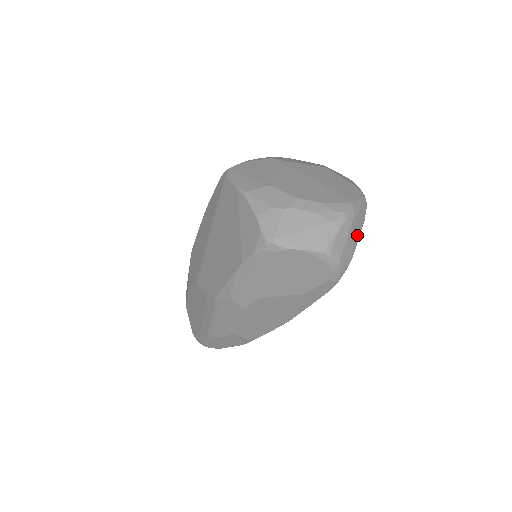
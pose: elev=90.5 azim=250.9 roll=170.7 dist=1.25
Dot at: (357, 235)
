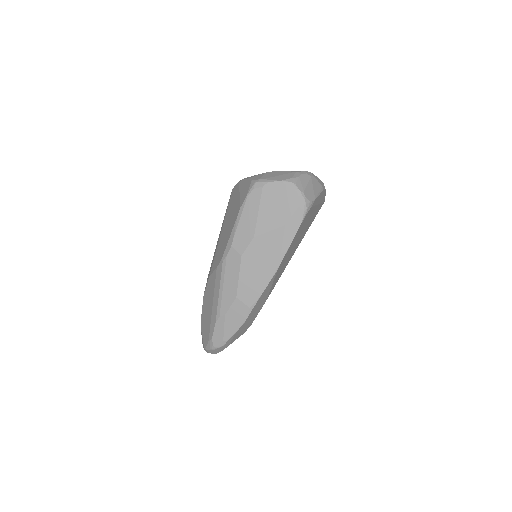
Dot at: (317, 190)
